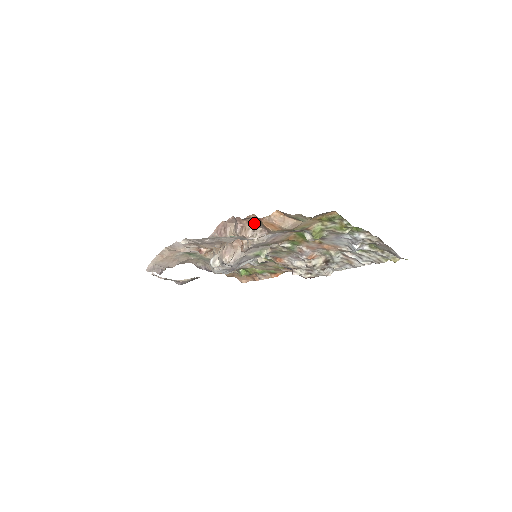
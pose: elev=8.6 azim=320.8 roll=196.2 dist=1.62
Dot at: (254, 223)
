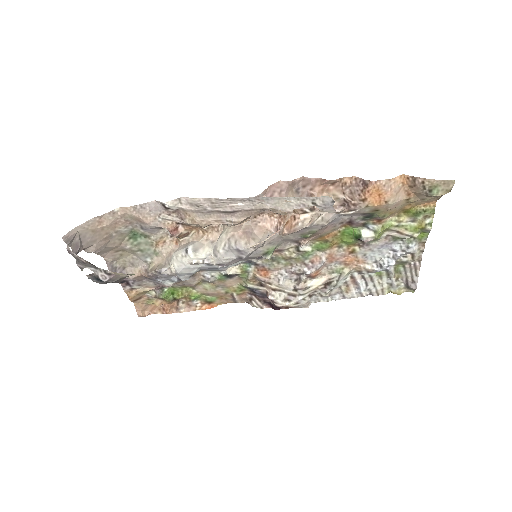
Dot at: (331, 193)
